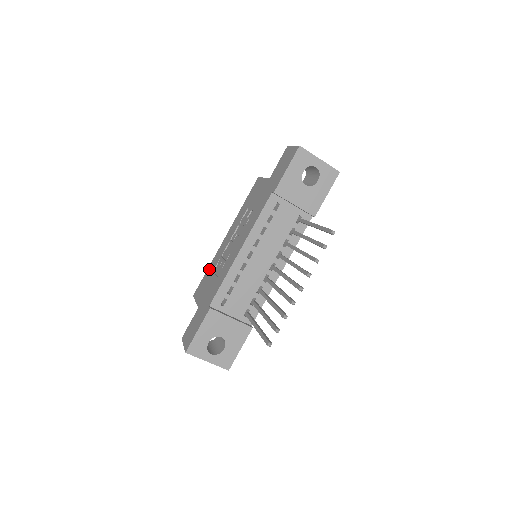
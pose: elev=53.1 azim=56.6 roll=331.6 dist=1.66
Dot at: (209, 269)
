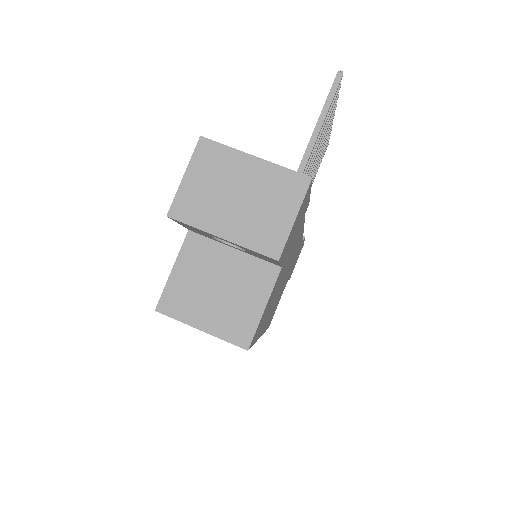
Dot at: occluded
